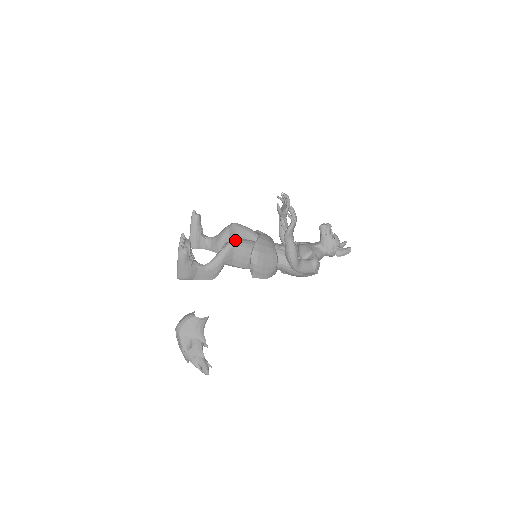
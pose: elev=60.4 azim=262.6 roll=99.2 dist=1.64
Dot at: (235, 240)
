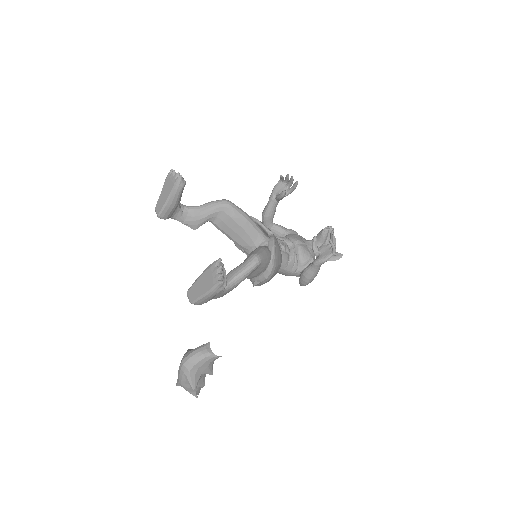
Dot at: (261, 256)
